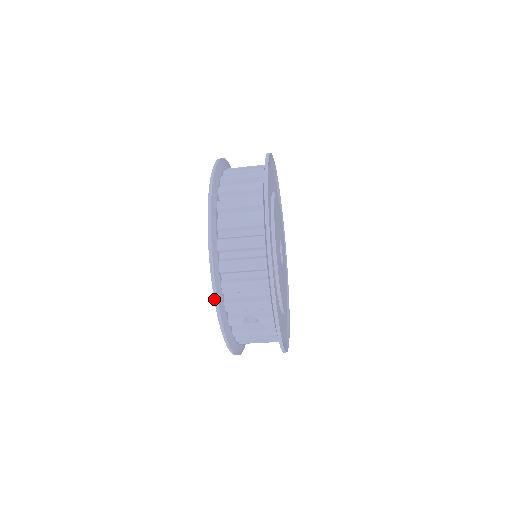
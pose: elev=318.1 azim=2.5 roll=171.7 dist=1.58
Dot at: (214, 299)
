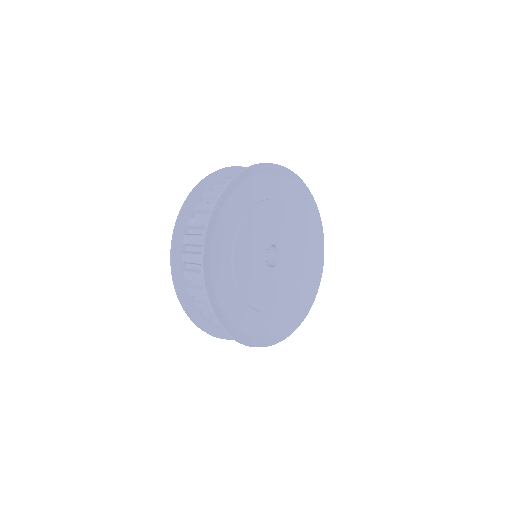
Dot at: (179, 300)
